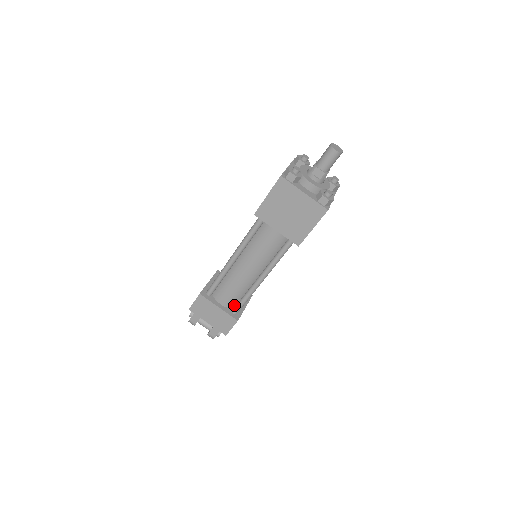
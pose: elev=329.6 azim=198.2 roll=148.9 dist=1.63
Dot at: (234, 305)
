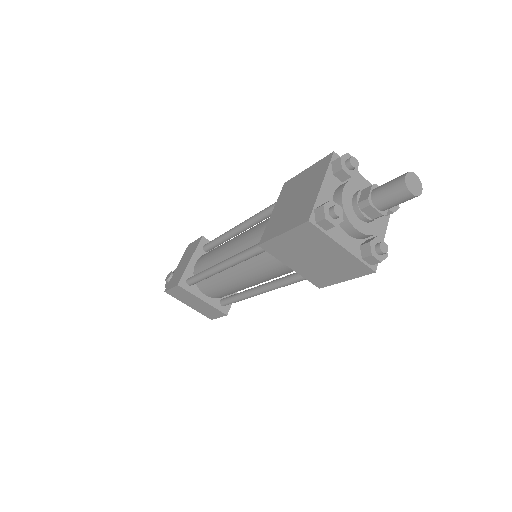
Dot at: (223, 296)
